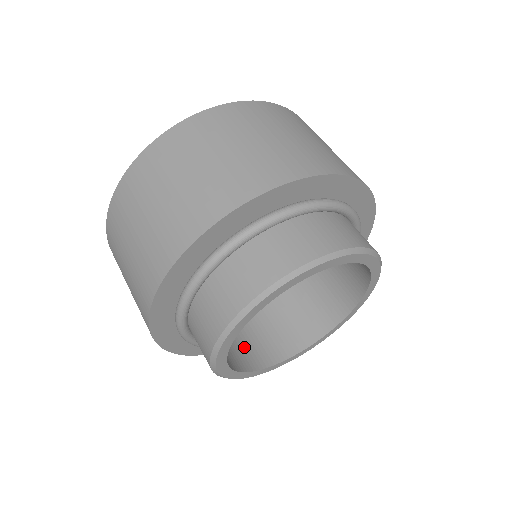
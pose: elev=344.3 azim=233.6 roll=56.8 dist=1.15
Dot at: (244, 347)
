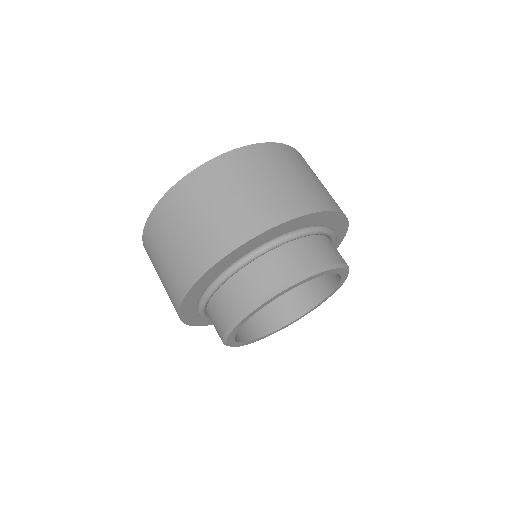
Dot at: (254, 318)
